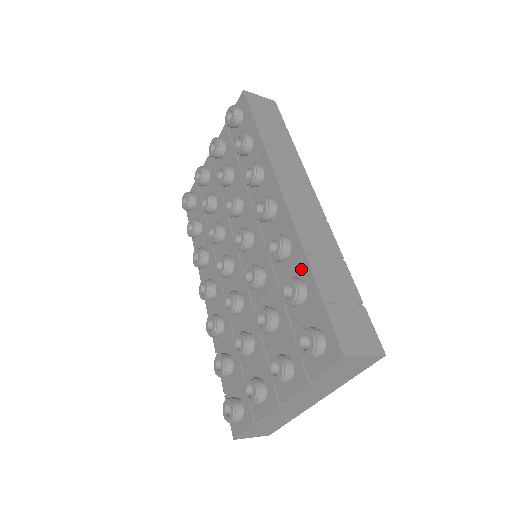
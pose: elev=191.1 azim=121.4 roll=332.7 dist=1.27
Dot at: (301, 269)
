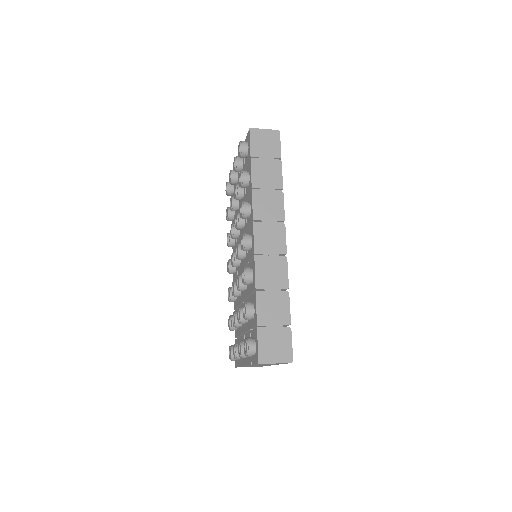
Dot at: (254, 297)
